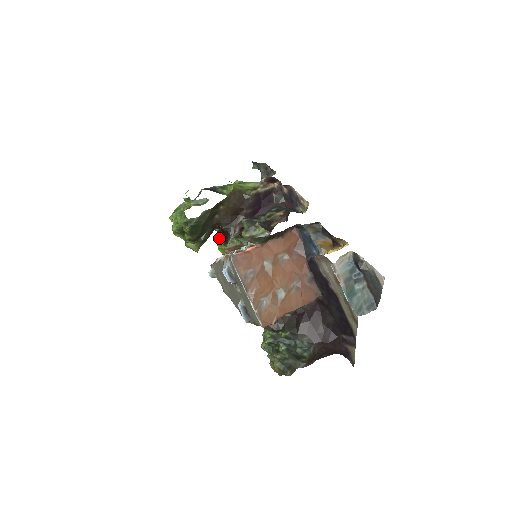
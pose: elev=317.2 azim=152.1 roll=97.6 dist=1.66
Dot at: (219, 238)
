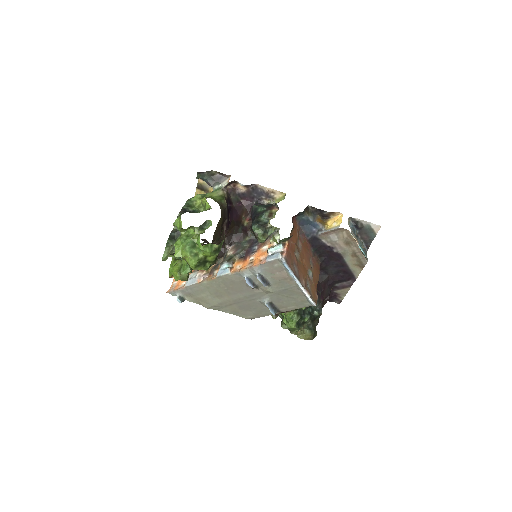
Dot at: (172, 261)
